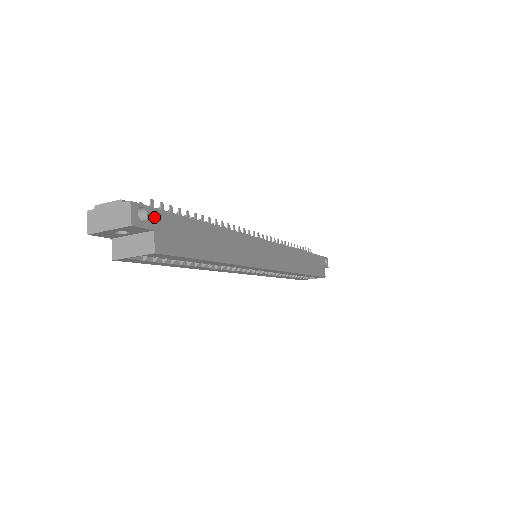
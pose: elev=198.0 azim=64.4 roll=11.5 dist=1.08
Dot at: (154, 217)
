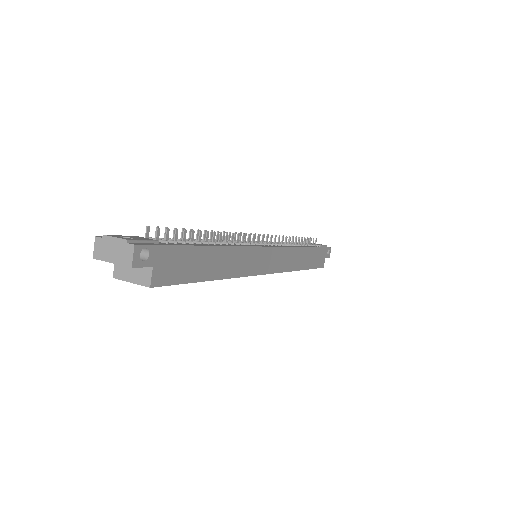
Dot at: (156, 254)
